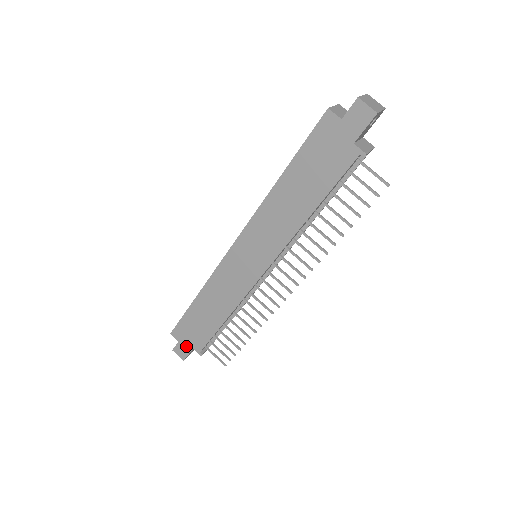
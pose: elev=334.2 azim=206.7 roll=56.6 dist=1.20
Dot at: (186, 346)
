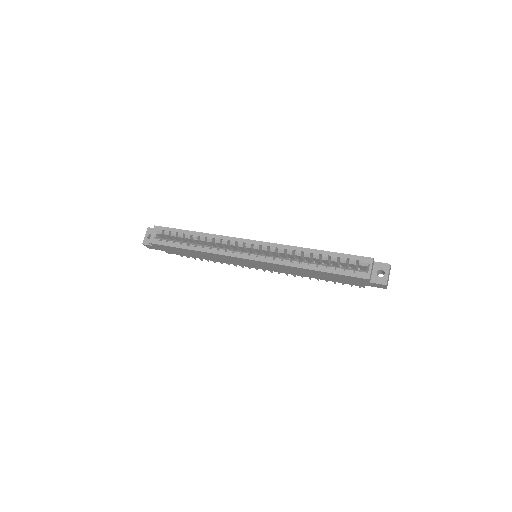
Dot at: (159, 249)
